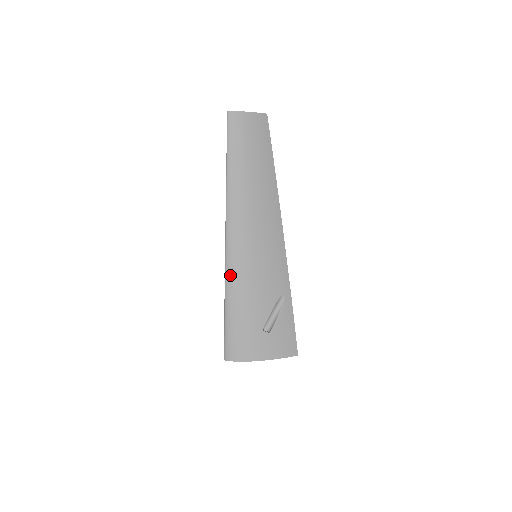
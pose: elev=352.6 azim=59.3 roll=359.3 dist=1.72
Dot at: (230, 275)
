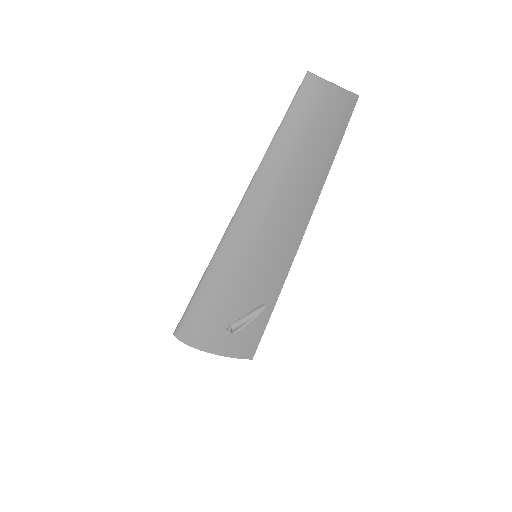
Dot at: (216, 264)
